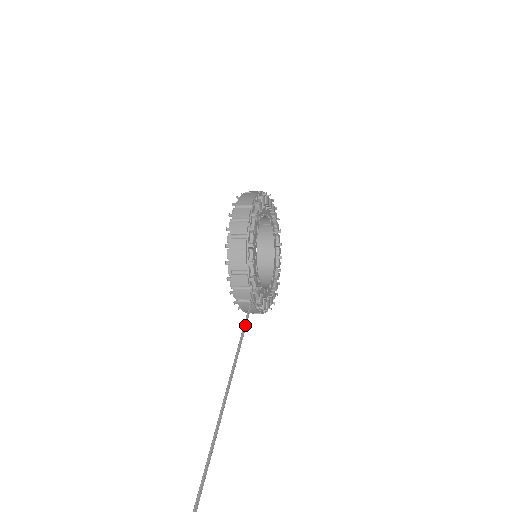
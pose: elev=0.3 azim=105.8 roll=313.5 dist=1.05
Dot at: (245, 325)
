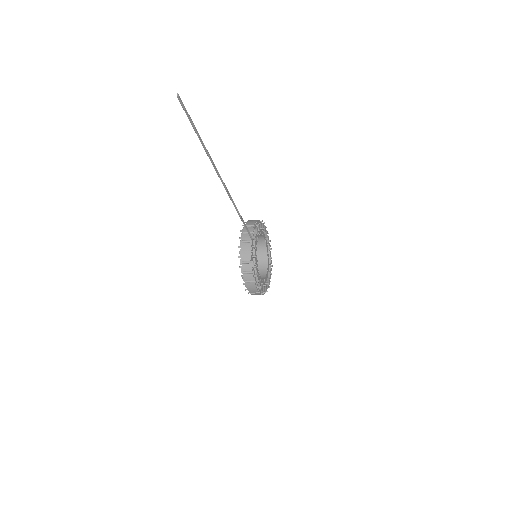
Dot at: (247, 228)
